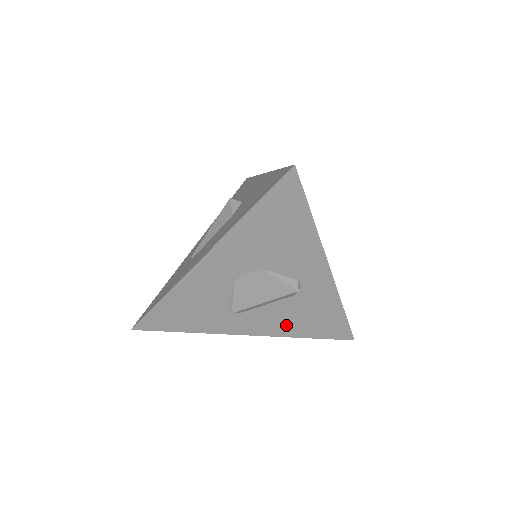
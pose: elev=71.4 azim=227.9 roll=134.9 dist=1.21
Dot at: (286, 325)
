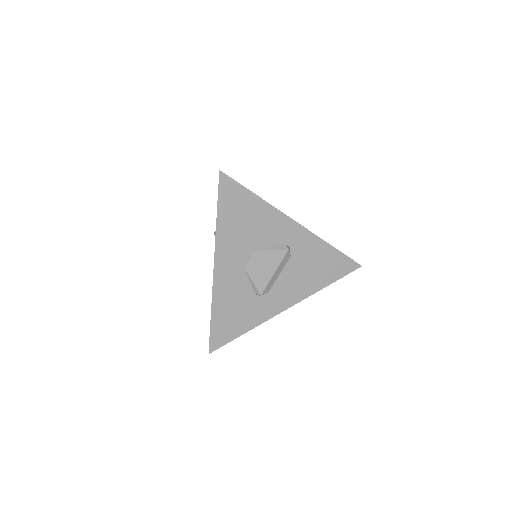
Dot at: (305, 284)
